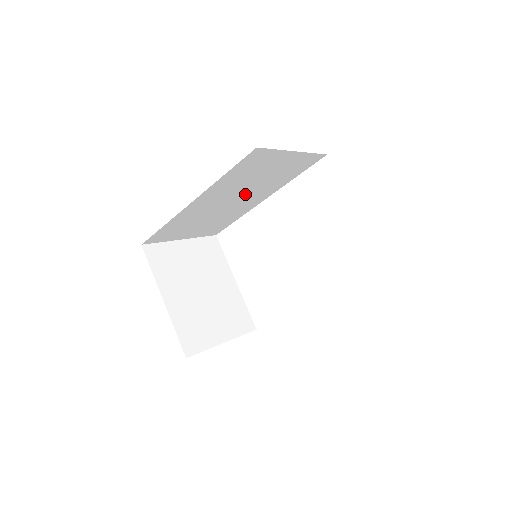
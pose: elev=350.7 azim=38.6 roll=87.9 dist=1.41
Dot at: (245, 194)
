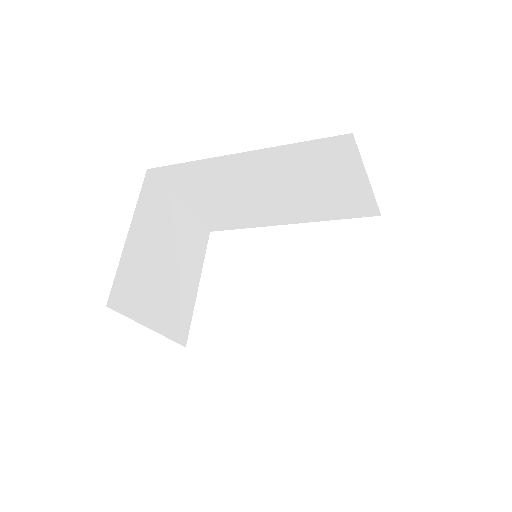
Dot at: (283, 196)
